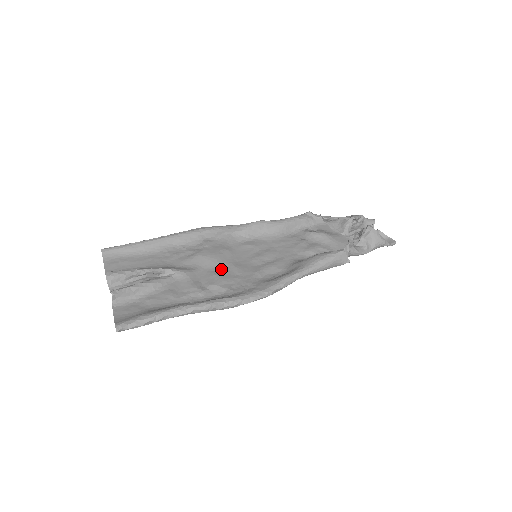
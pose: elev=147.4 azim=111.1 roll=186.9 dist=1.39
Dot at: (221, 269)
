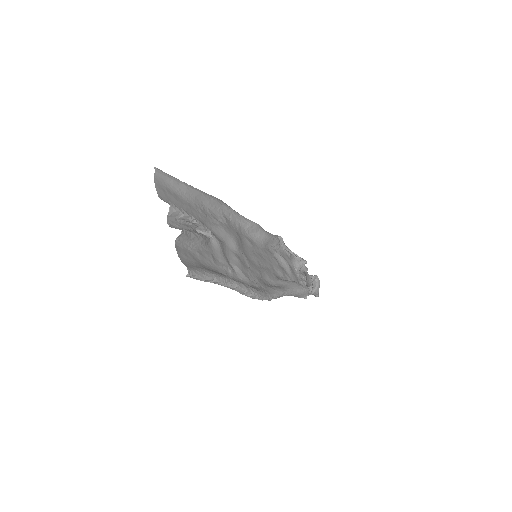
Dot at: (239, 254)
